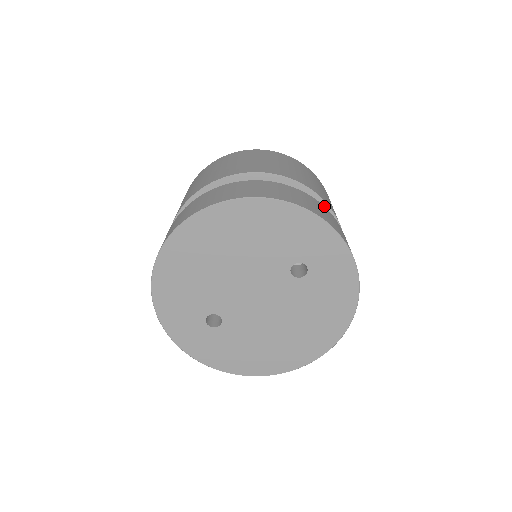
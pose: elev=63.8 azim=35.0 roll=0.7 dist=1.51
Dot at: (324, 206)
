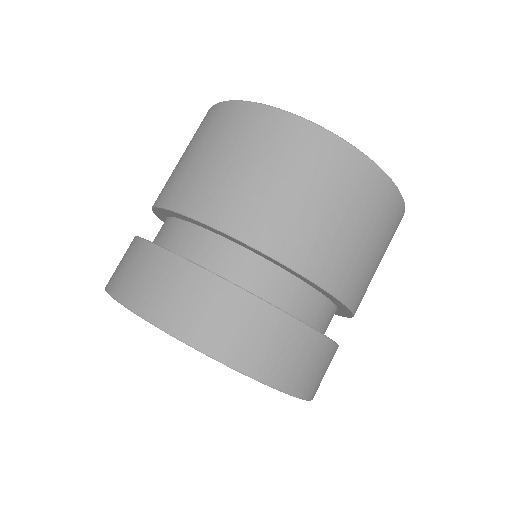
Dot at: (349, 314)
